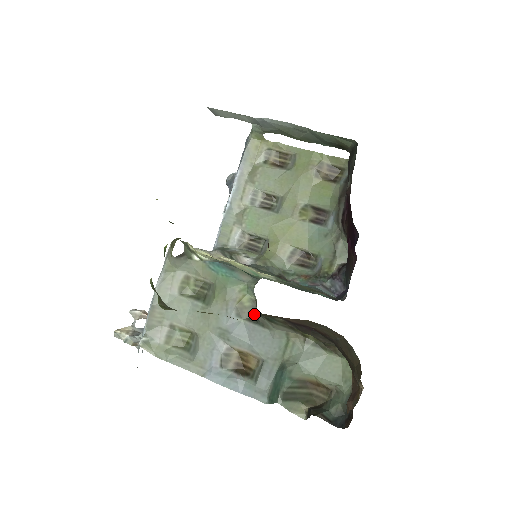
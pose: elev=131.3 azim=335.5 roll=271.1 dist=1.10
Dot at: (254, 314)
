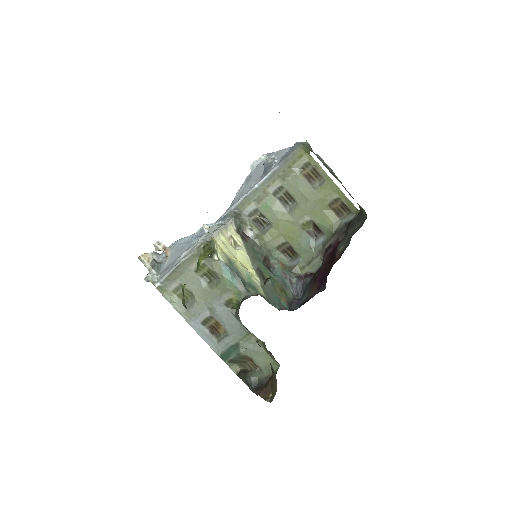
Dot at: (236, 308)
